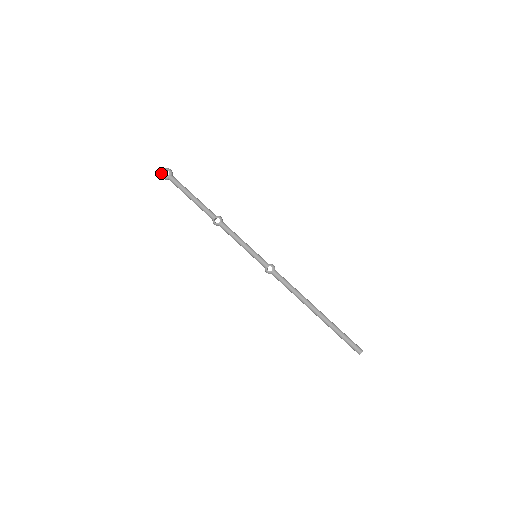
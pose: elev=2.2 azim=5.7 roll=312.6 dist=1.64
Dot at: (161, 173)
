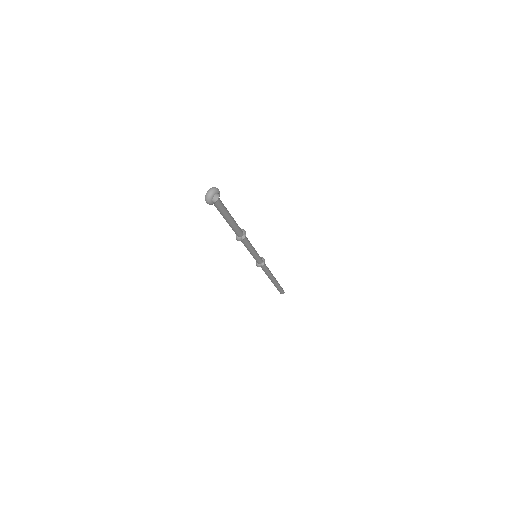
Dot at: (210, 199)
